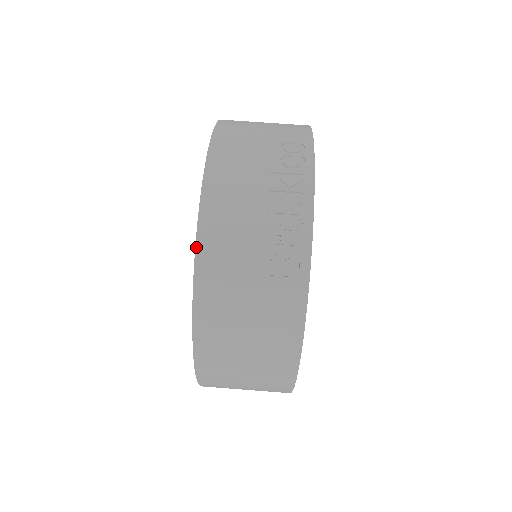
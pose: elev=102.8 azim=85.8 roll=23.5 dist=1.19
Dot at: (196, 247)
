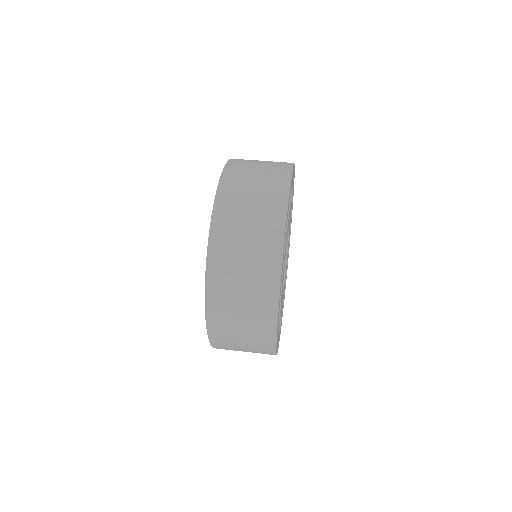
Dot at: occluded
